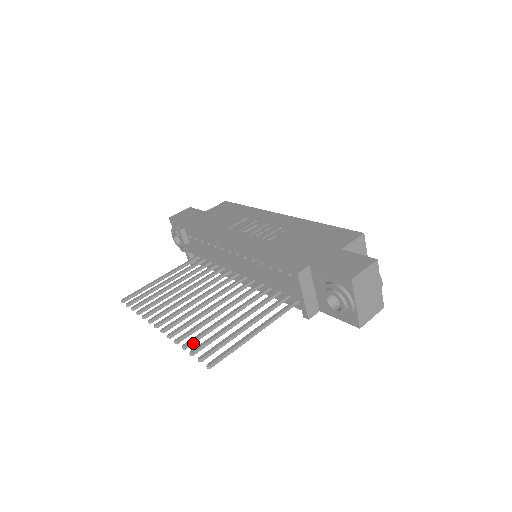
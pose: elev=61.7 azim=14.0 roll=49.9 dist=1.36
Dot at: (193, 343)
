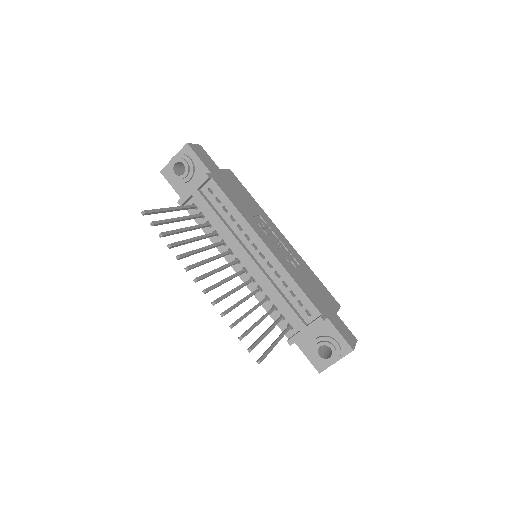
Dot at: (235, 325)
